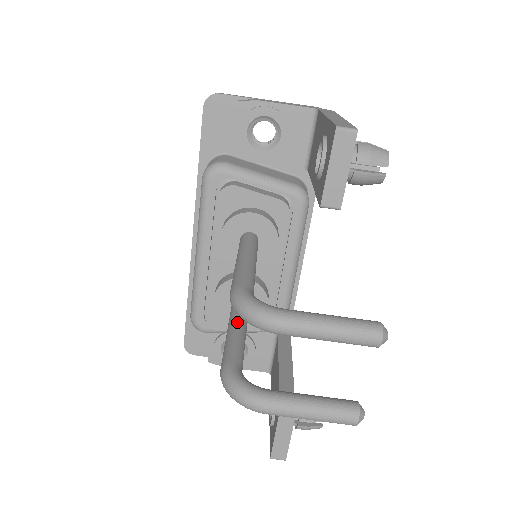
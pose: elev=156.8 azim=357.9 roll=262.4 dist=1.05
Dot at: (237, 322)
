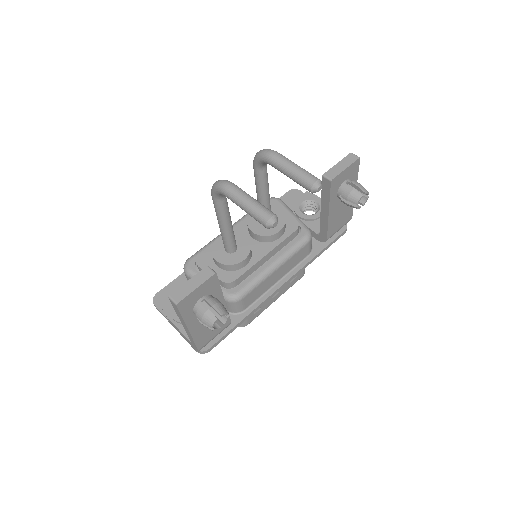
Dot at: occluded
